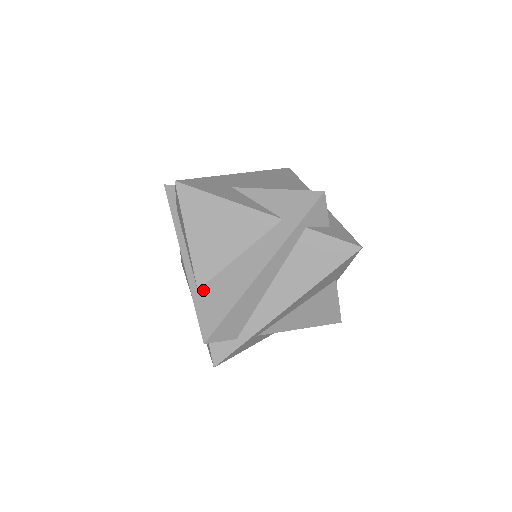
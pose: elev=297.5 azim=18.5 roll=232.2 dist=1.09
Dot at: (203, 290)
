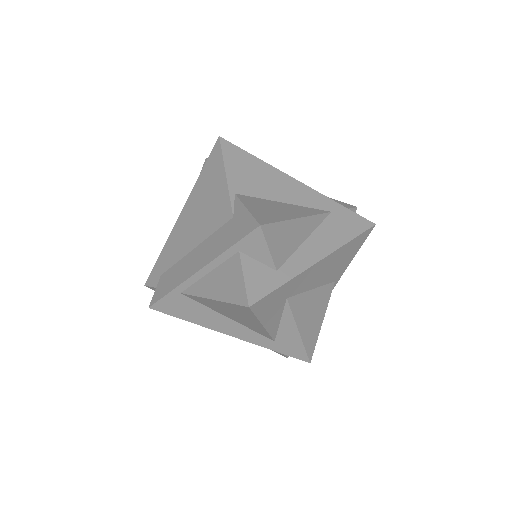
Dot at: (184, 298)
